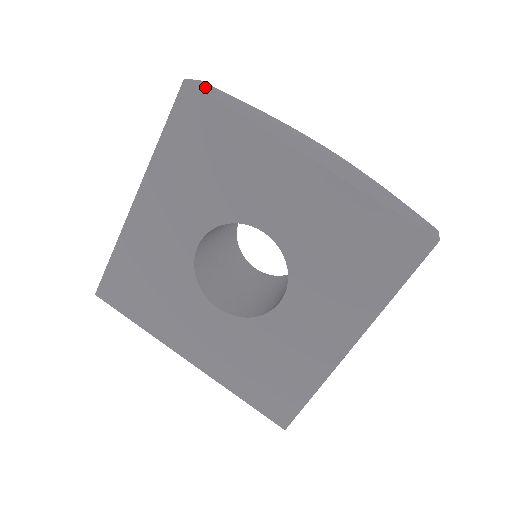
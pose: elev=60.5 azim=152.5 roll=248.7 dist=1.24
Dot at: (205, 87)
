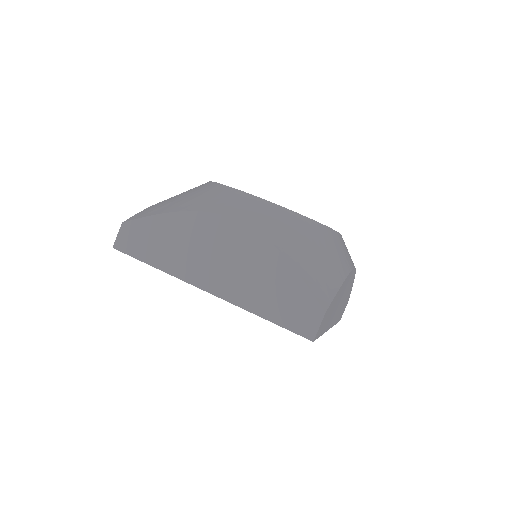
Dot at: (127, 239)
